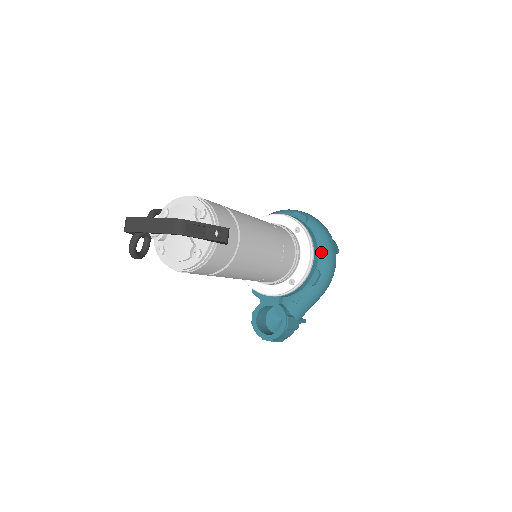
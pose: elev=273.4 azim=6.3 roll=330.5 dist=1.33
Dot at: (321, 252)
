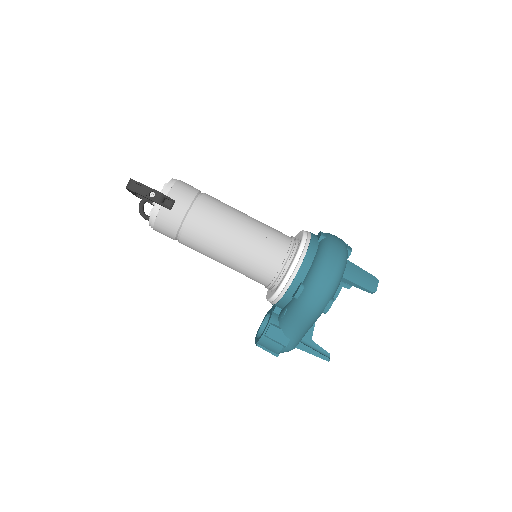
Dot at: (312, 267)
